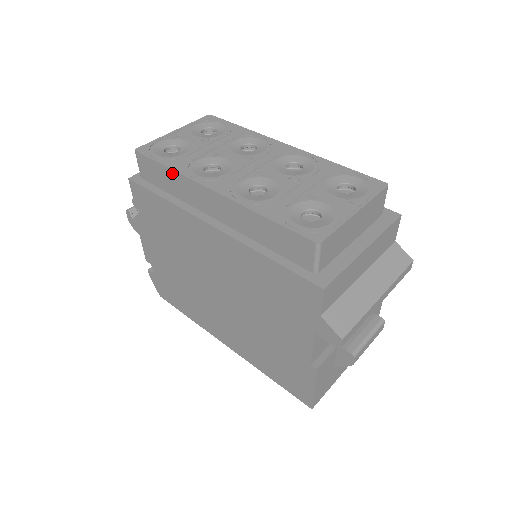
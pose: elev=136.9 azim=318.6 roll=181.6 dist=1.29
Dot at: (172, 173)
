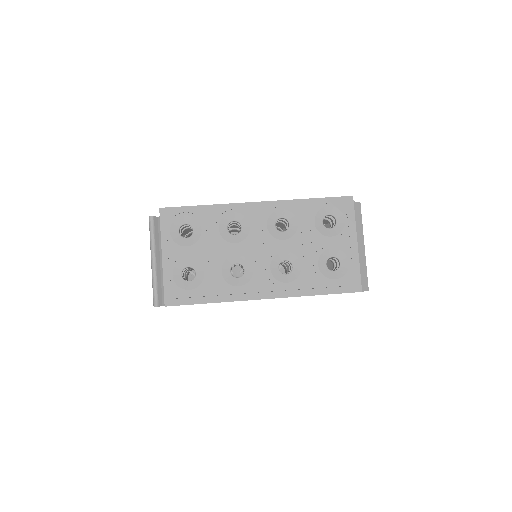
Dot at: occluded
